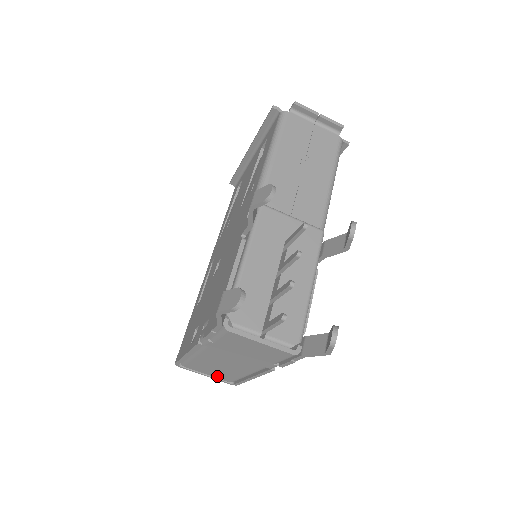
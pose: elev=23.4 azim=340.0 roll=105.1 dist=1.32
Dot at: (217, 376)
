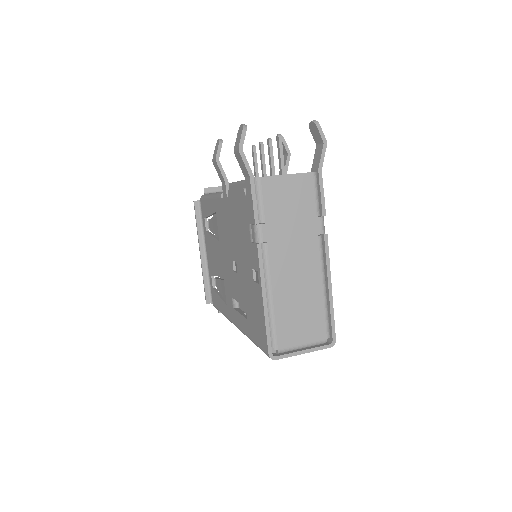
Dot at: (311, 335)
